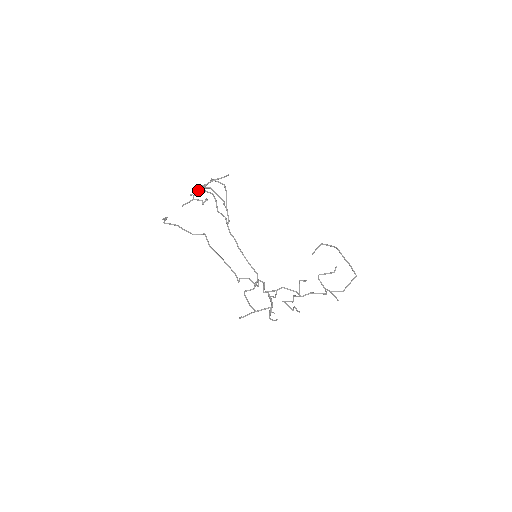
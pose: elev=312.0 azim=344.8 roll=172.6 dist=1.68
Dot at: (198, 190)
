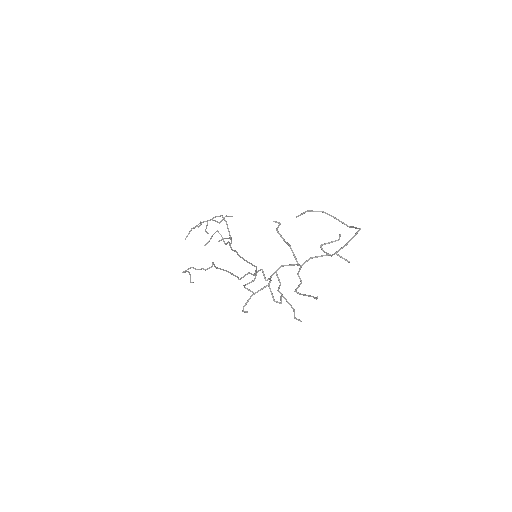
Dot at: (210, 239)
